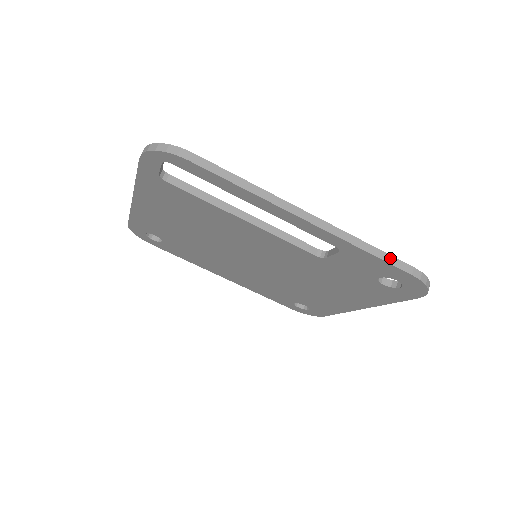
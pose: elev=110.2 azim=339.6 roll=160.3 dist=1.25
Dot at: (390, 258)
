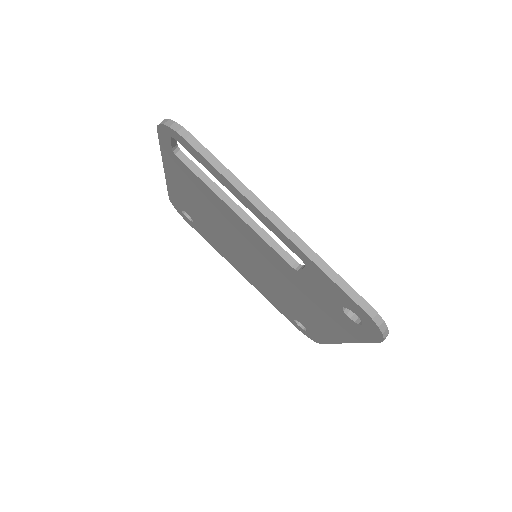
Dot at: (347, 287)
